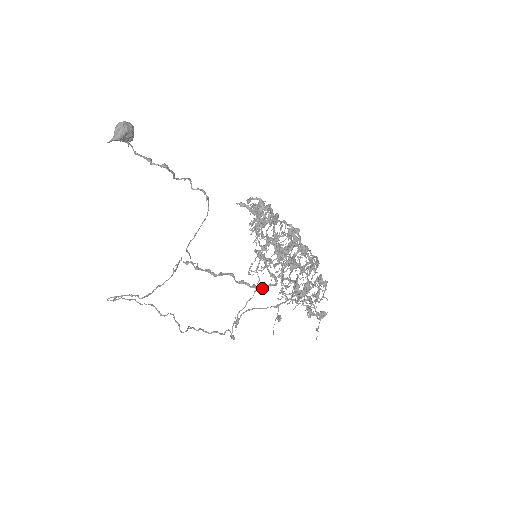
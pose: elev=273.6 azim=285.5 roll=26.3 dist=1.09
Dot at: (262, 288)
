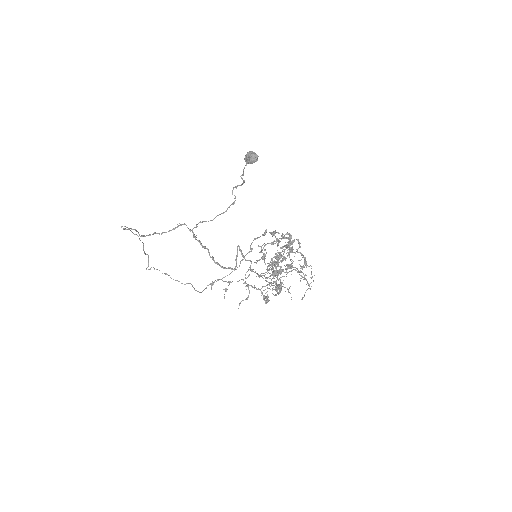
Dot at: (223, 267)
